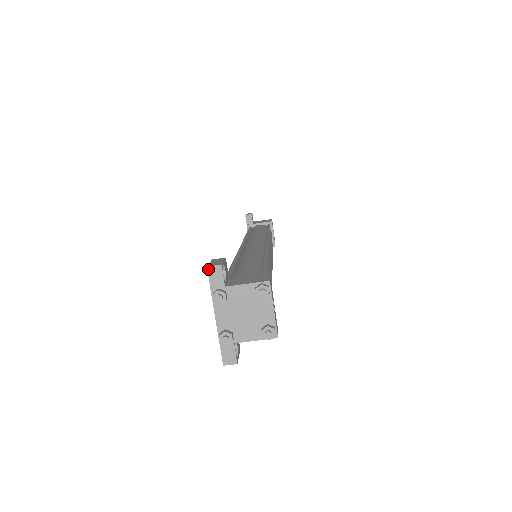
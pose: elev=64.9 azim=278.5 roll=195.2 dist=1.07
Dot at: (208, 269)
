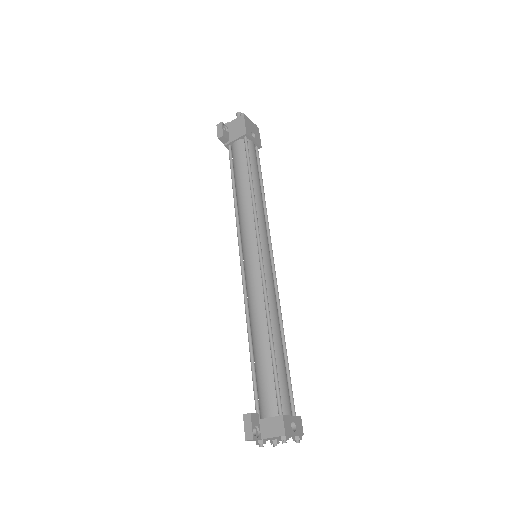
Dot at: occluded
